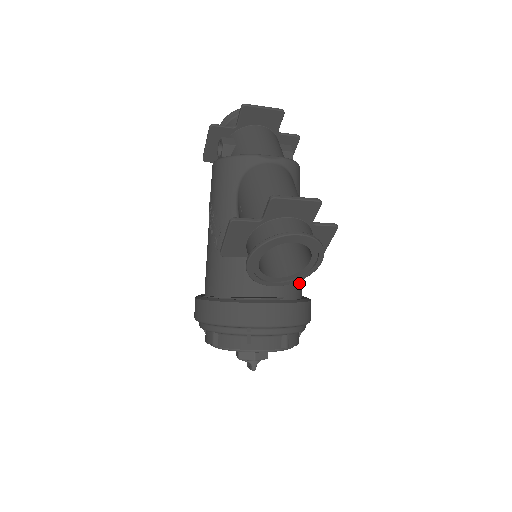
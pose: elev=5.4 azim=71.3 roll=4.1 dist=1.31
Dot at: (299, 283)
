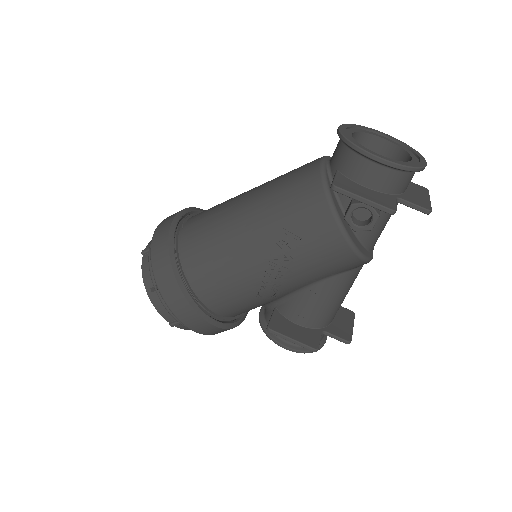
Dot at: occluded
